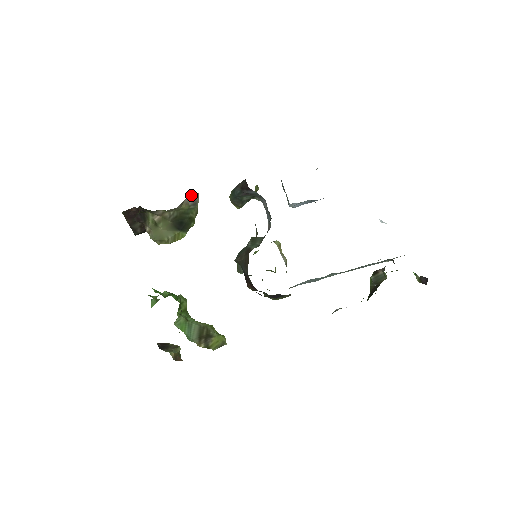
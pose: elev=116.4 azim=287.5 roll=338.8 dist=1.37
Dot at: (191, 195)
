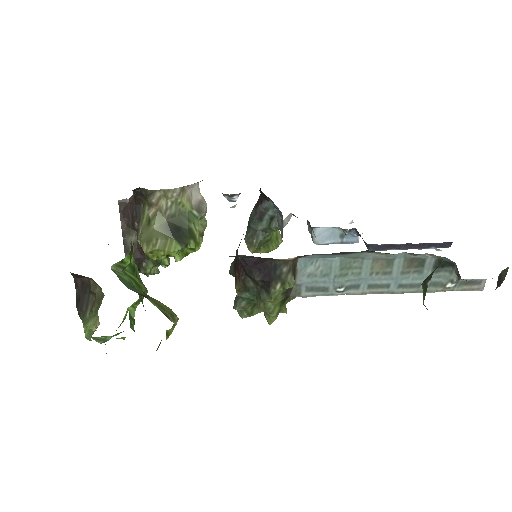
Dot at: (196, 193)
